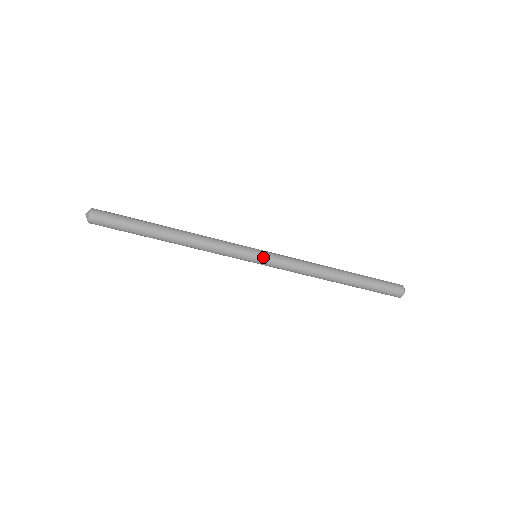
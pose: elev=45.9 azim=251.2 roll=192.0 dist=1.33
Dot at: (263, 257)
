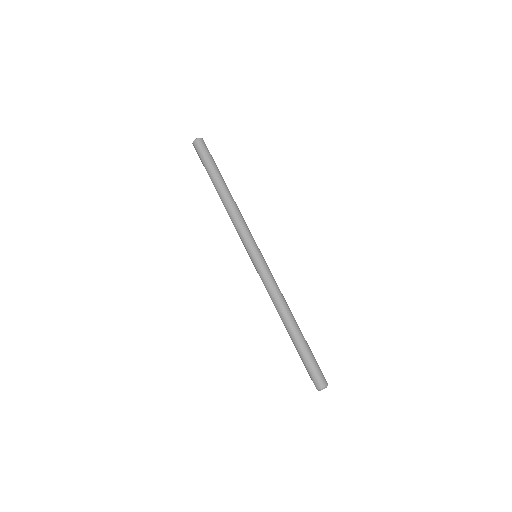
Dot at: (263, 257)
